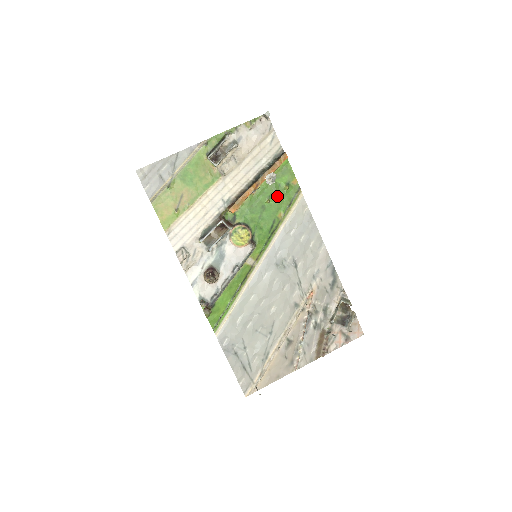
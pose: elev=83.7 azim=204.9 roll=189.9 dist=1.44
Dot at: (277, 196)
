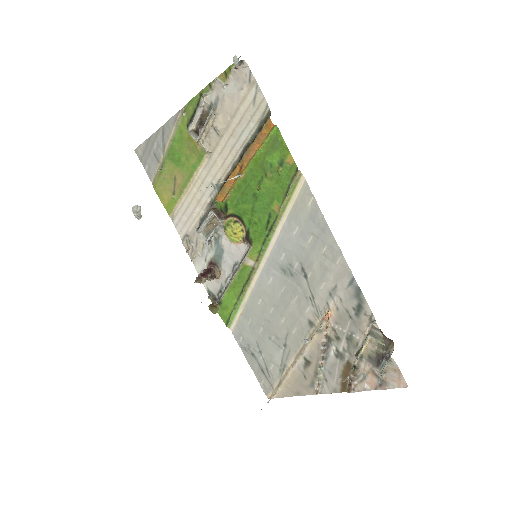
Dot at: (270, 181)
